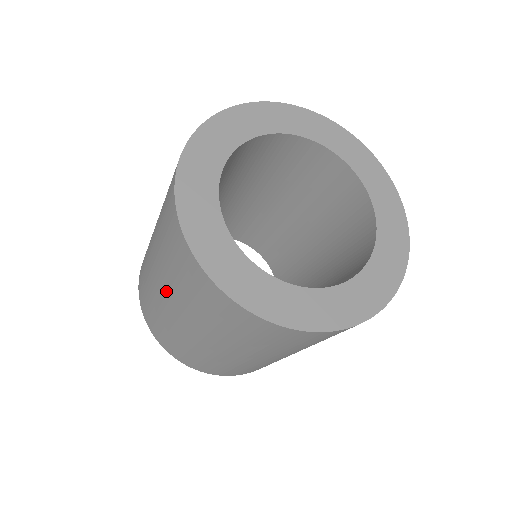
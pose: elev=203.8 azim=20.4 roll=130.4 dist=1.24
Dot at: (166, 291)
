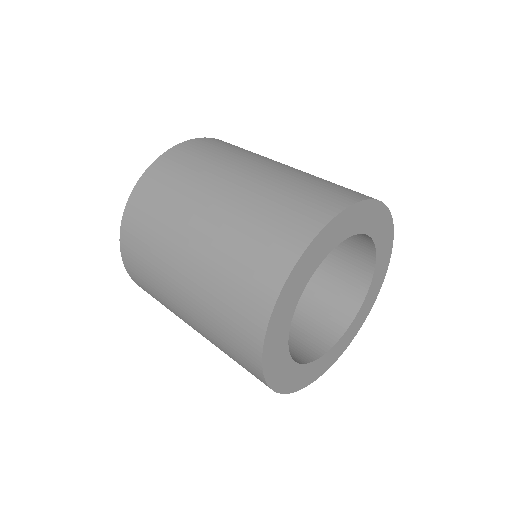
Dot at: (191, 284)
